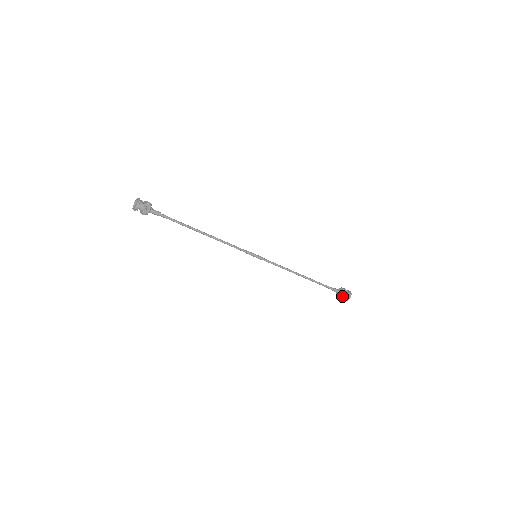
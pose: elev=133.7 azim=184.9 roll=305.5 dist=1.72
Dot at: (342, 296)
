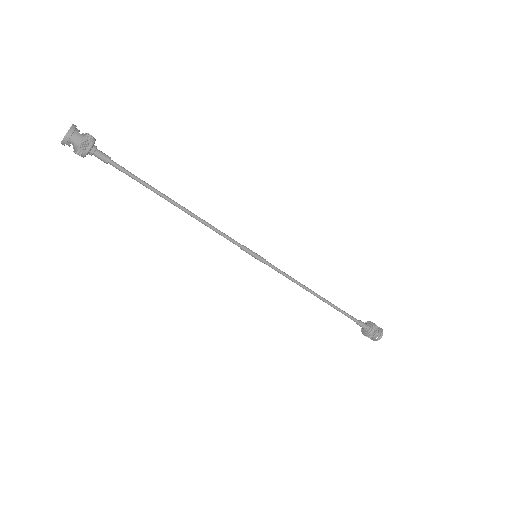
Dot at: (370, 334)
